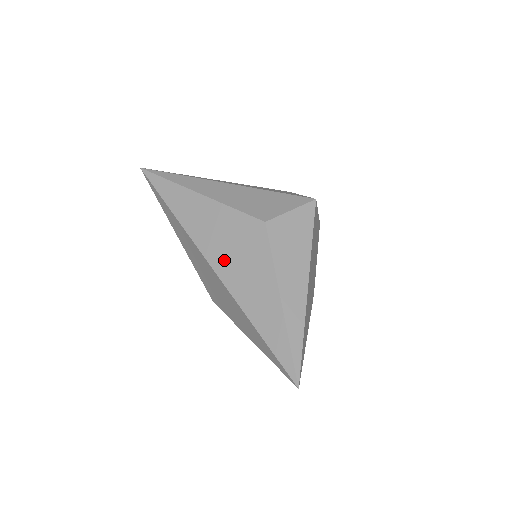
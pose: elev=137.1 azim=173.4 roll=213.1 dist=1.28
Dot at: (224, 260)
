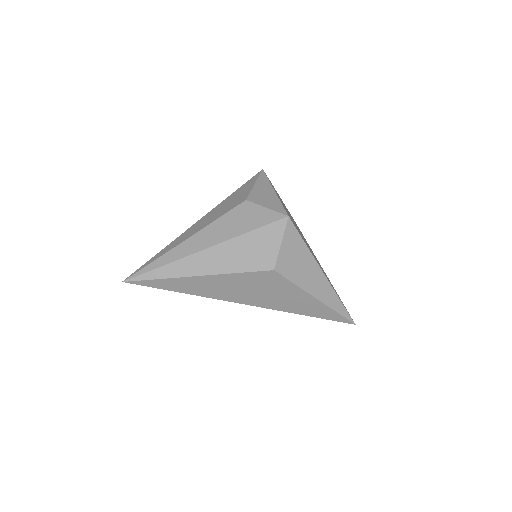
Dot at: (257, 299)
